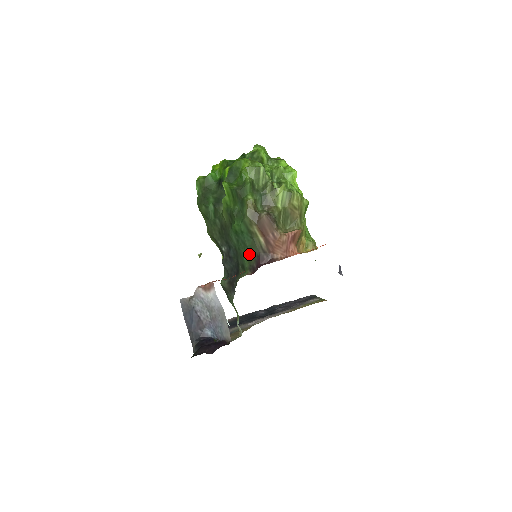
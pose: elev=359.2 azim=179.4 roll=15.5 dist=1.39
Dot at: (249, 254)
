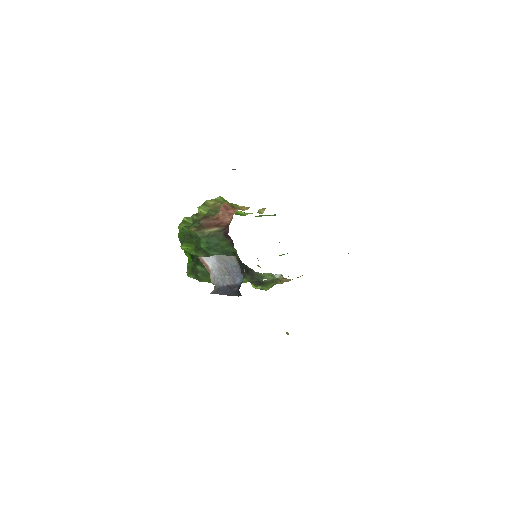
Dot at: (223, 243)
